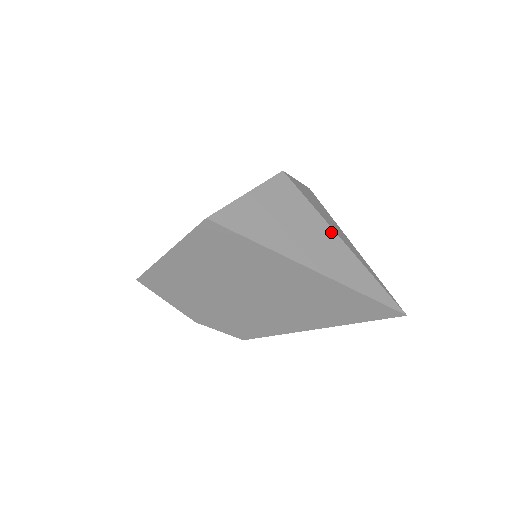
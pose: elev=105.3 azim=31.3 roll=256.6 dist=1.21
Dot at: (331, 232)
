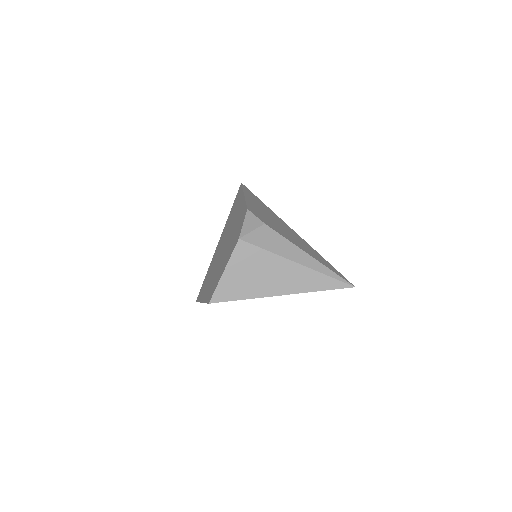
Dot at: (287, 262)
